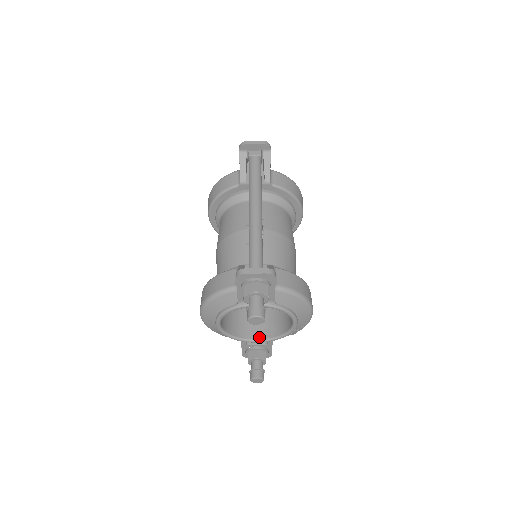
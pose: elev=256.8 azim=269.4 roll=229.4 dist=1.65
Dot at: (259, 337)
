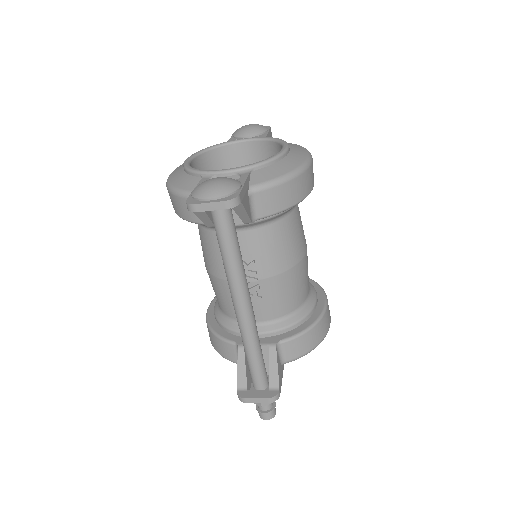
Dot at: occluded
